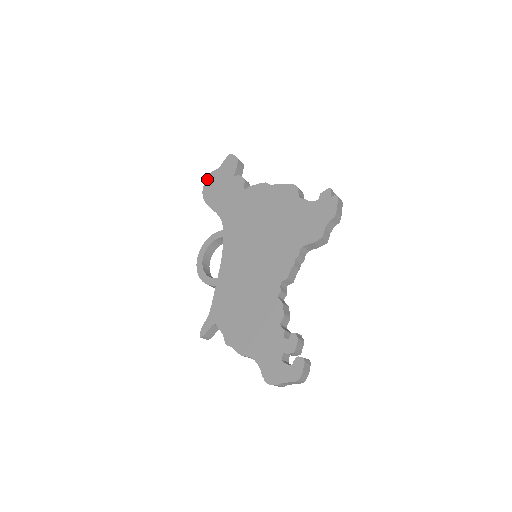
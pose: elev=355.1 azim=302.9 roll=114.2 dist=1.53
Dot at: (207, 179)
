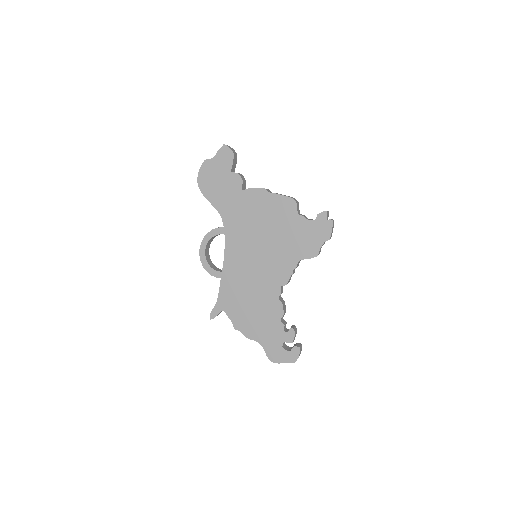
Dot at: (201, 167)
